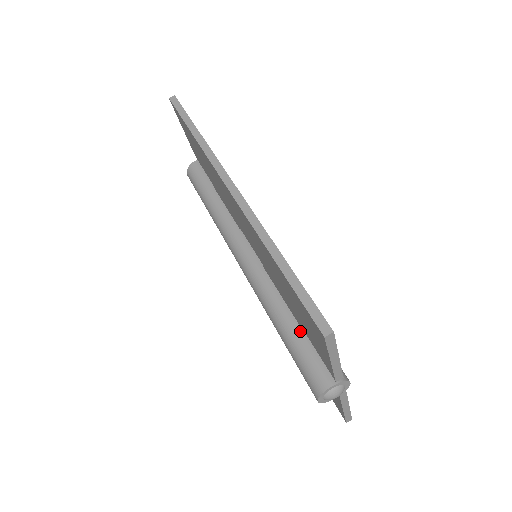
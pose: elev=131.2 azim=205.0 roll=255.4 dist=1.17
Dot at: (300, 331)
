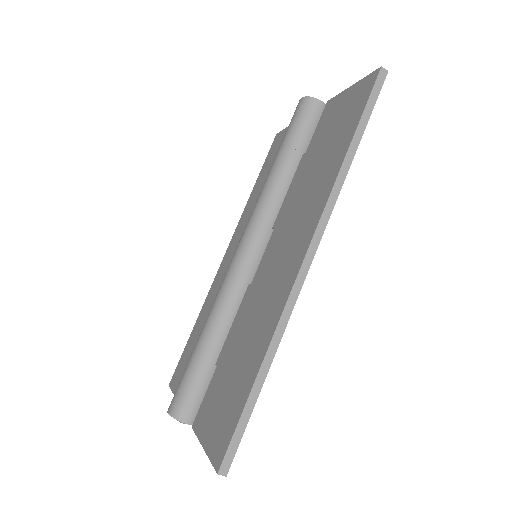
Dot at: (213, 364)
